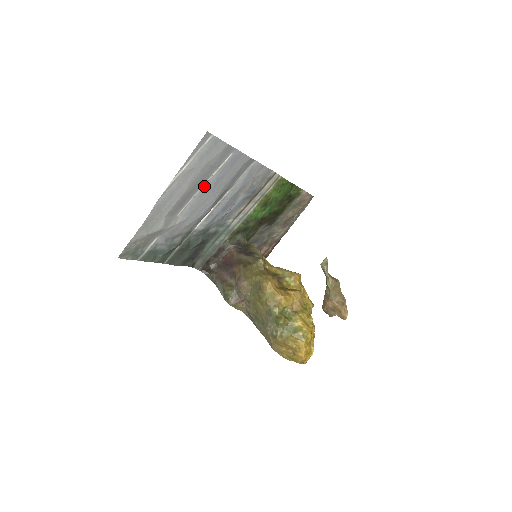
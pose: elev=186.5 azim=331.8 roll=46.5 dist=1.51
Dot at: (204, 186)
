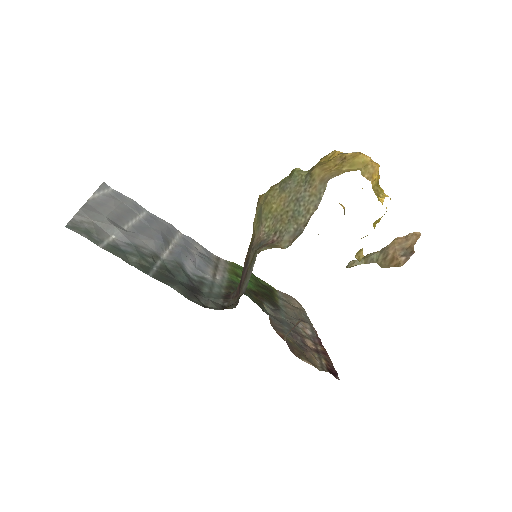
Dot at: (137, 222)
